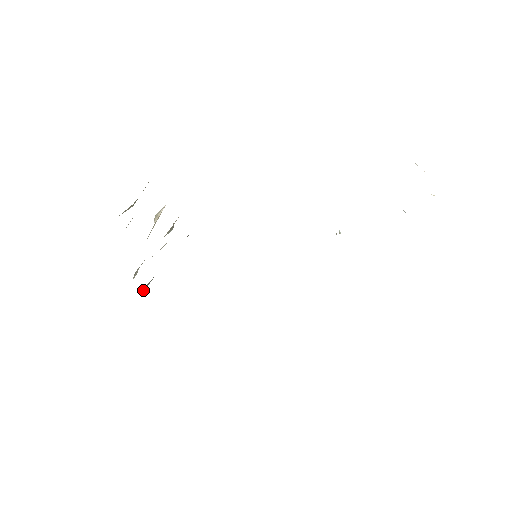
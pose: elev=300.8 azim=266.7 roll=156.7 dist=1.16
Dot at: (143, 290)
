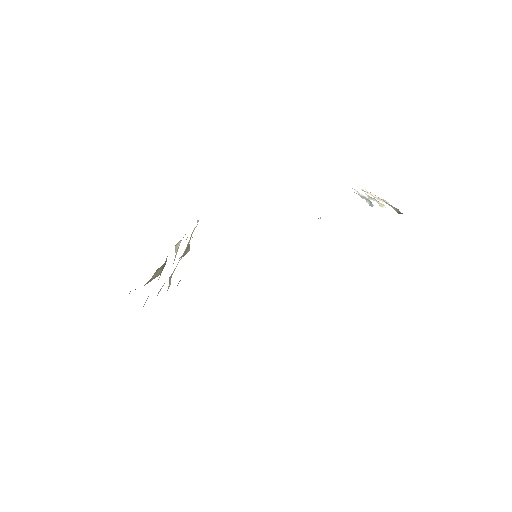
Dot at: (177, 285)
